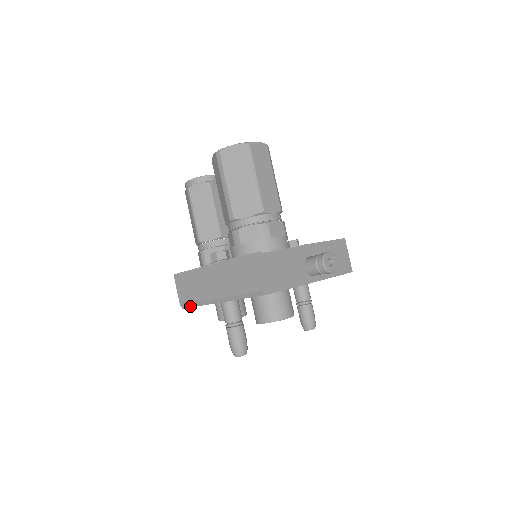
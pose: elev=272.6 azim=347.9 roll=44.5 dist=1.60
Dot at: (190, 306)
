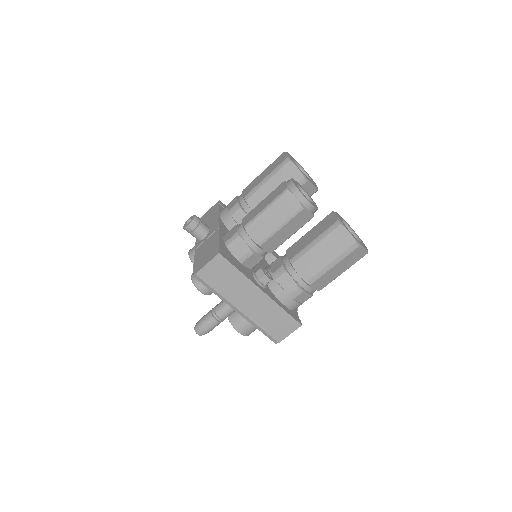
Dot at: (205, 284)
